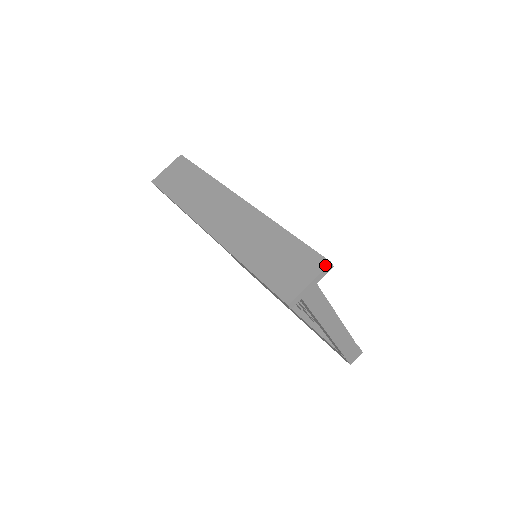
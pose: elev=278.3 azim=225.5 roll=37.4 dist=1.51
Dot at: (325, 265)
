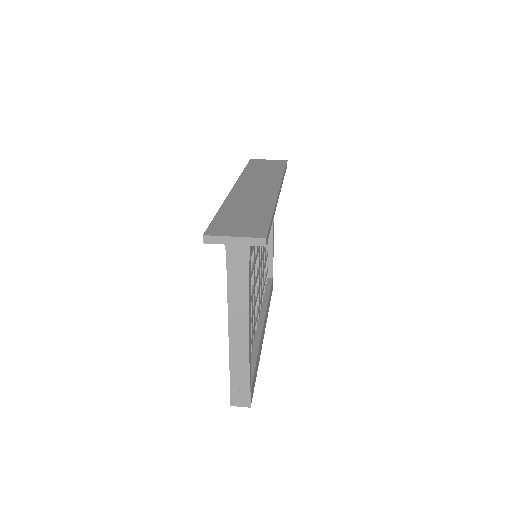
Dot at: (260, 236)
